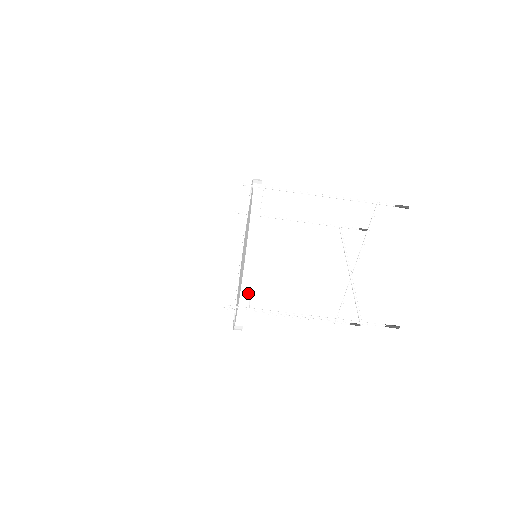
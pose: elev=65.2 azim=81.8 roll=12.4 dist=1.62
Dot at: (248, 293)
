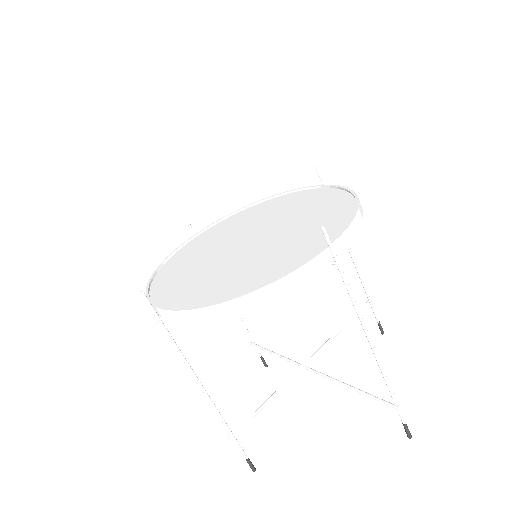
Dot at: (174, 319)
